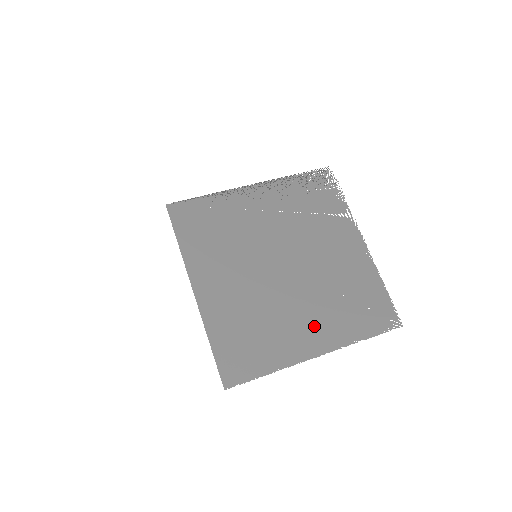
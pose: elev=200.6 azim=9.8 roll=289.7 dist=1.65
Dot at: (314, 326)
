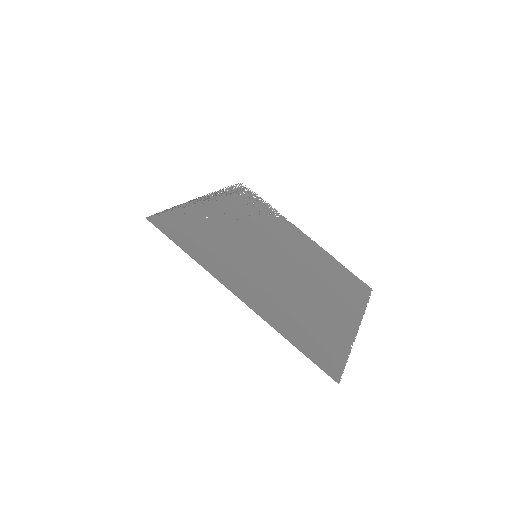
Dot at: (337, 304)
